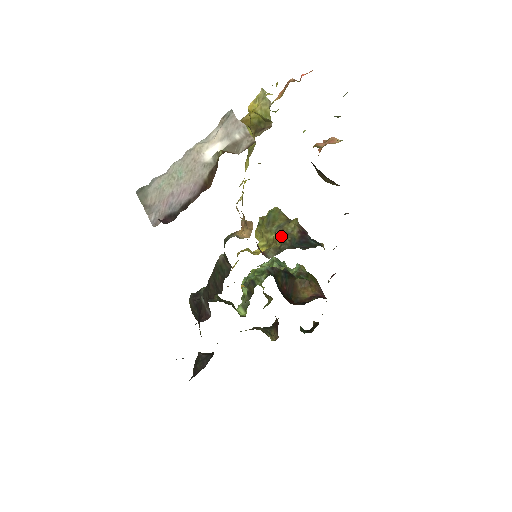
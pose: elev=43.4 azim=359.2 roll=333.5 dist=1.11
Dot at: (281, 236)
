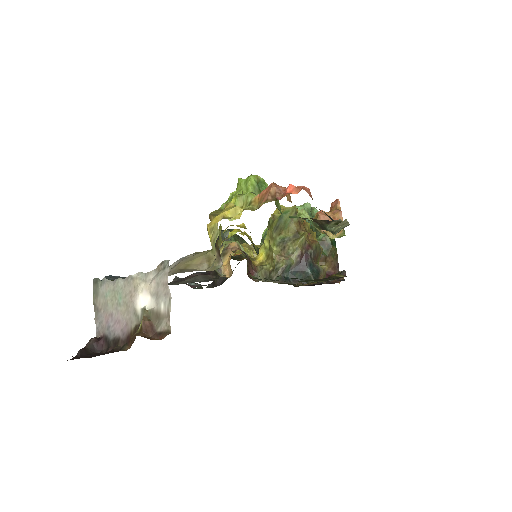
Dot at: (276, 260)
